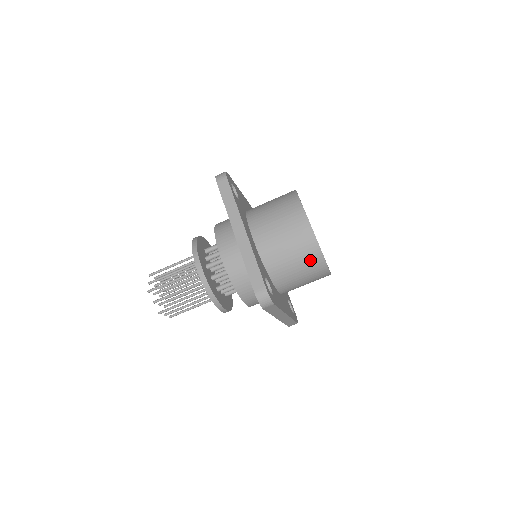
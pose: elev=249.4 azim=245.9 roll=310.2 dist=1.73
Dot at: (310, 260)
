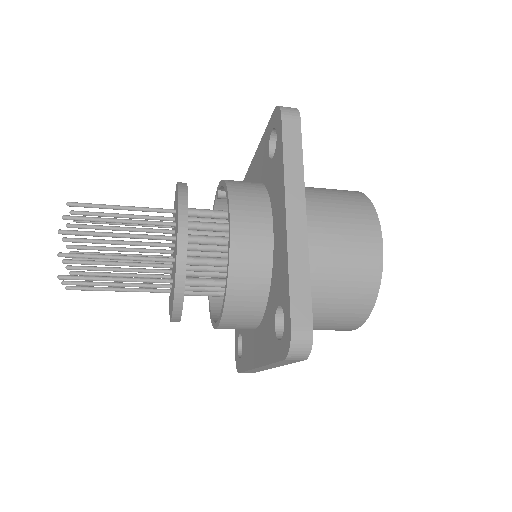
Dot at: (354, 304)
